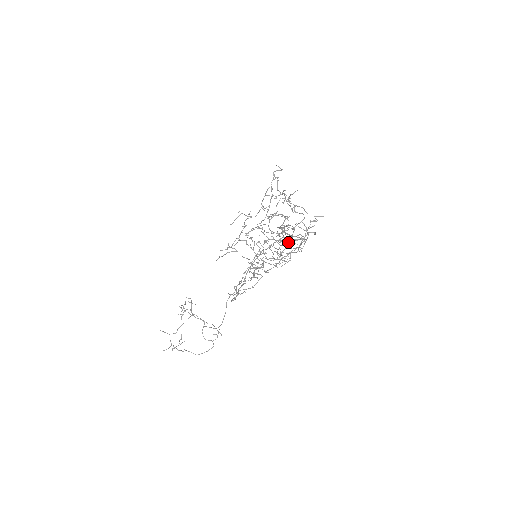
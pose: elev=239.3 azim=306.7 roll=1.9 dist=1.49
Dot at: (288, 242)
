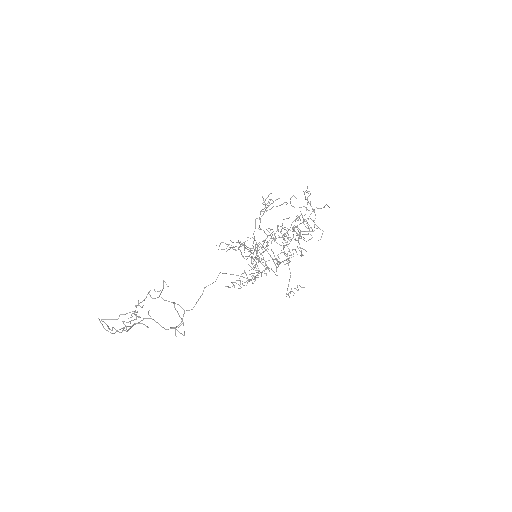
Dot at: occluded
